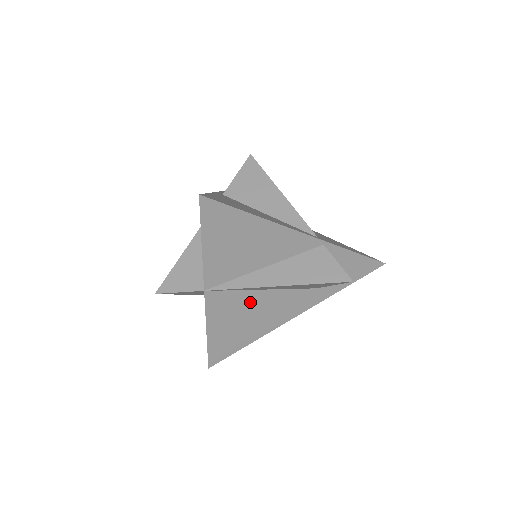
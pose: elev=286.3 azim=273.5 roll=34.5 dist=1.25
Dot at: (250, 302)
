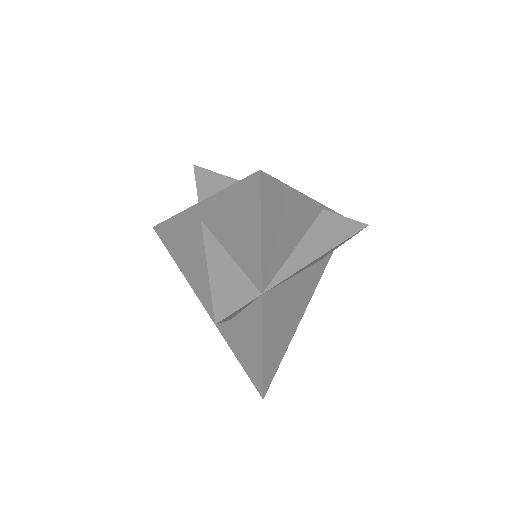
Dot at: (287, 295)
